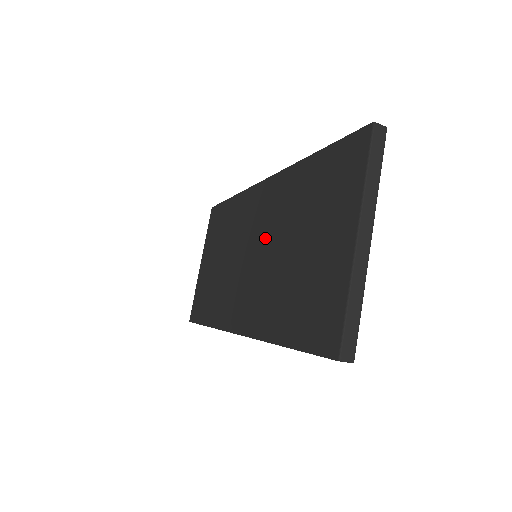
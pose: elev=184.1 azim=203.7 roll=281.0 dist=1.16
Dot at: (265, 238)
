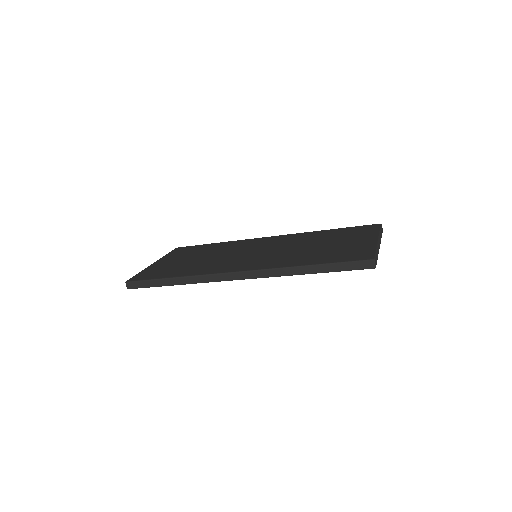
Dot at: (277, 247)
